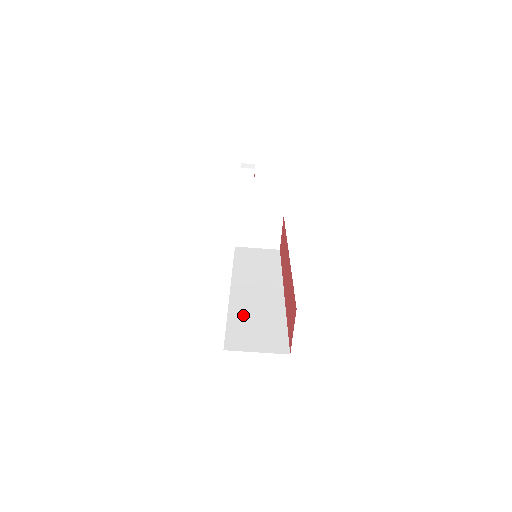
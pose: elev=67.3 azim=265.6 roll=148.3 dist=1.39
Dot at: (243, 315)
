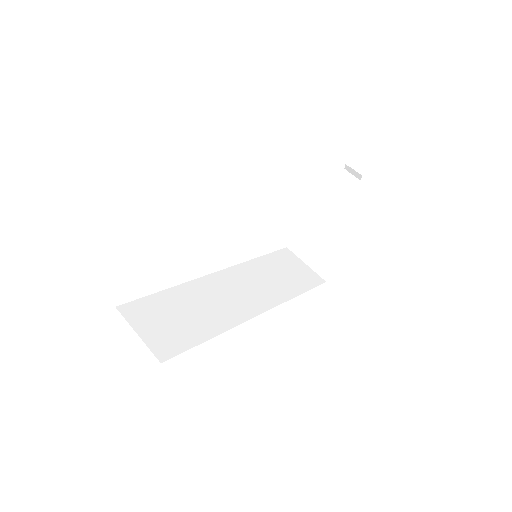
Dot at: (185, 298)
